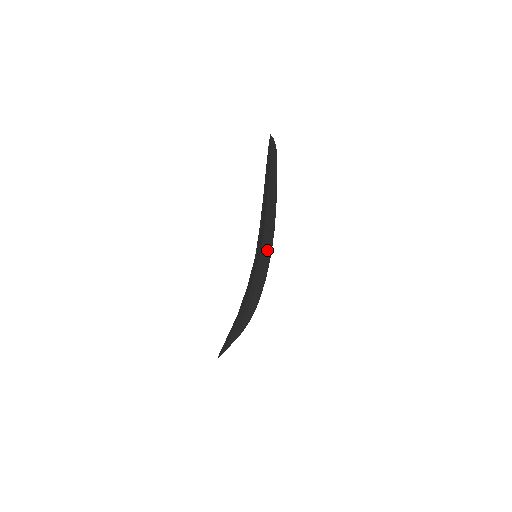
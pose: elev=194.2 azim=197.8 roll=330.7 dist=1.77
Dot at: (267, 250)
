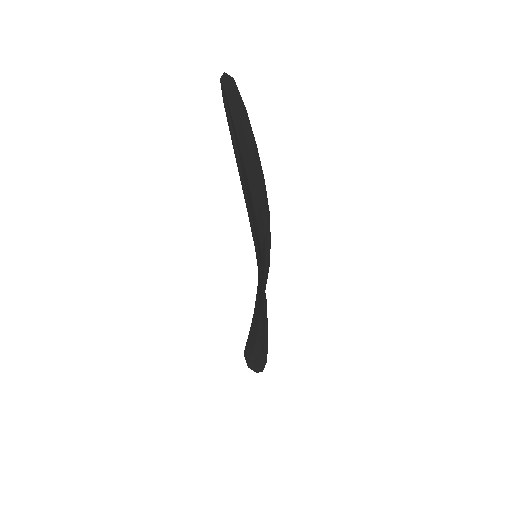
Dot at: (265, 223)
